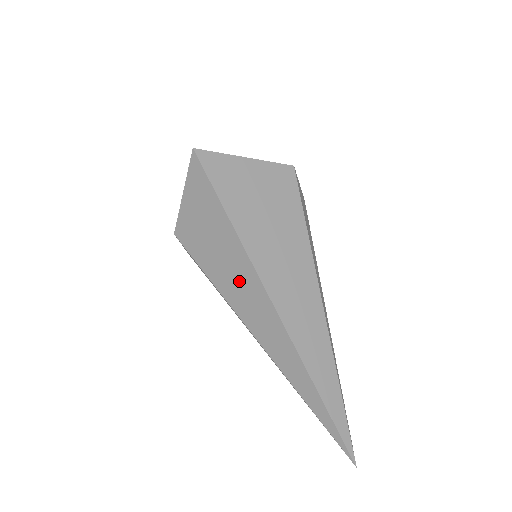
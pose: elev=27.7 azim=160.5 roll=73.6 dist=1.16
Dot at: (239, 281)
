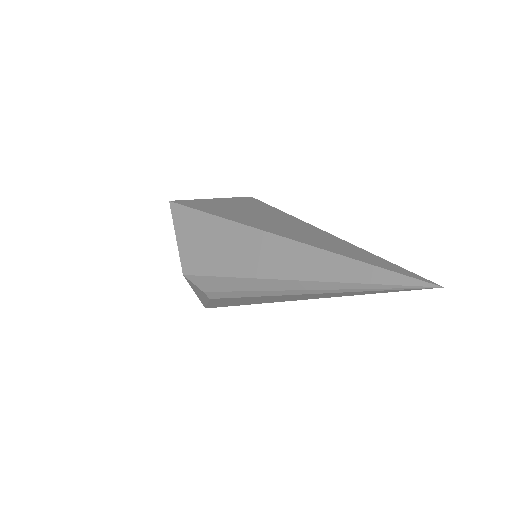
Dot at: (239, 248)
